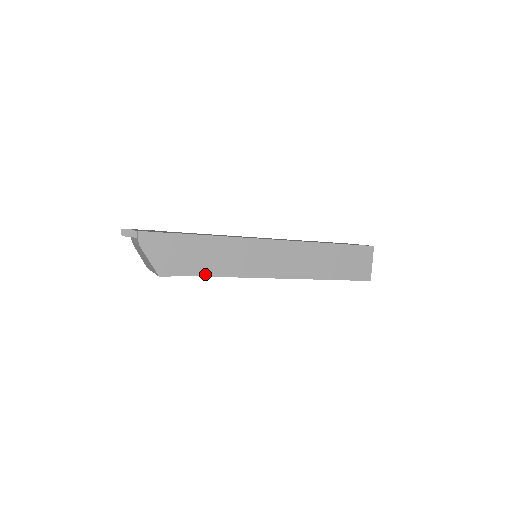
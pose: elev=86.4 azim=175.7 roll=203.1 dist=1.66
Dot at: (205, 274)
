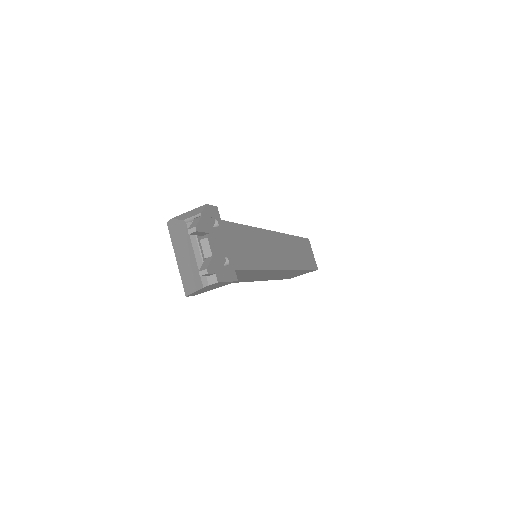
Dot at: occluded
